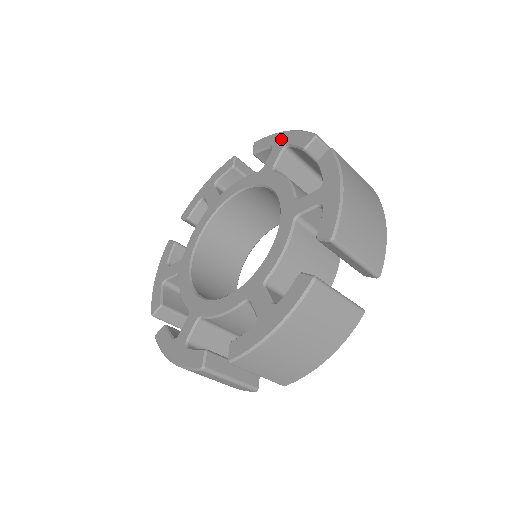
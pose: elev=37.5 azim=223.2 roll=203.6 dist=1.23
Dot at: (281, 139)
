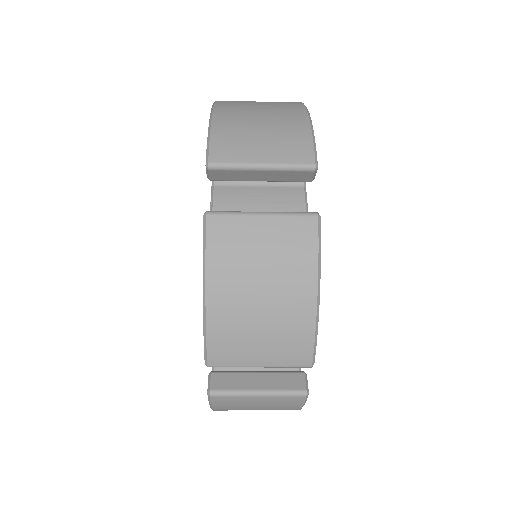
Dot at: occluded
